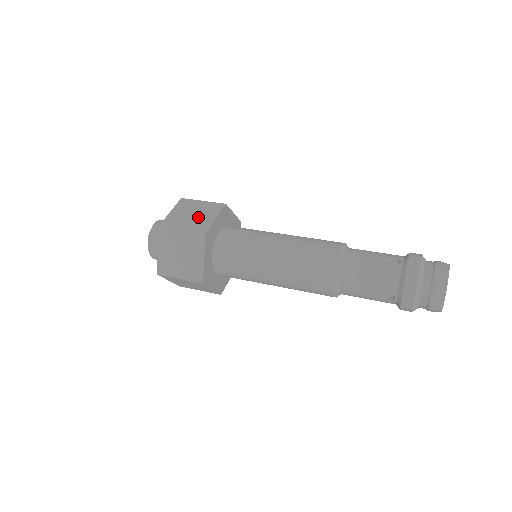
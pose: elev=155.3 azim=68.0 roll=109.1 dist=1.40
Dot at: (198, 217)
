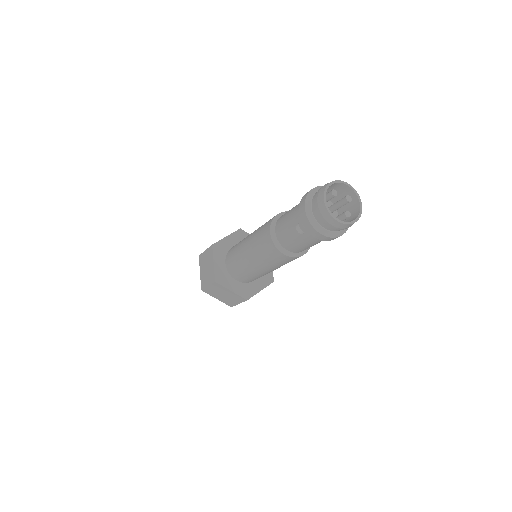
Dot at: occluded
